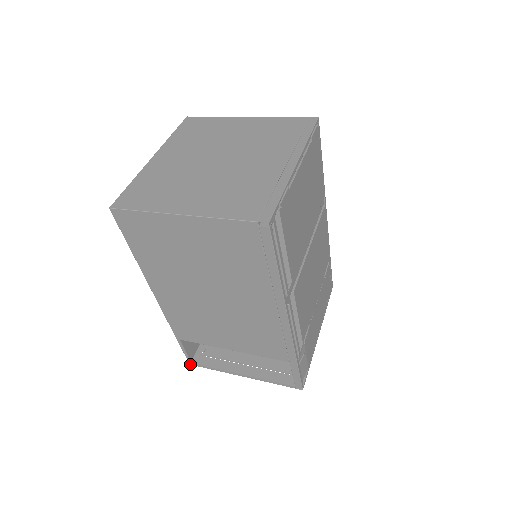
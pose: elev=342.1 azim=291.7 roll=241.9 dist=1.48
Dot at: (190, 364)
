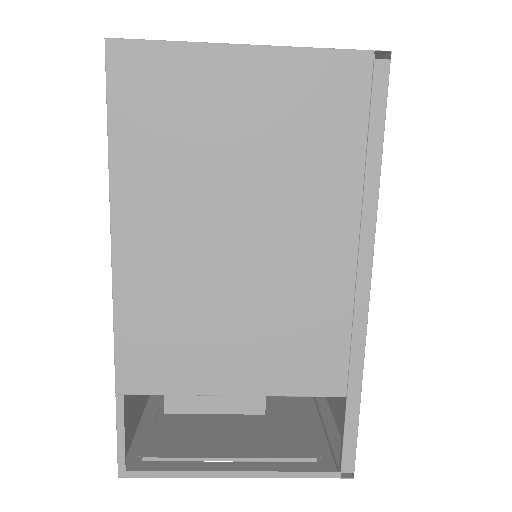
Dot at: (119, 476)
